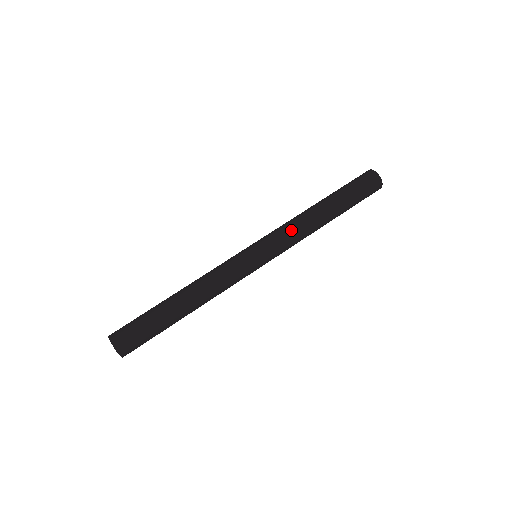
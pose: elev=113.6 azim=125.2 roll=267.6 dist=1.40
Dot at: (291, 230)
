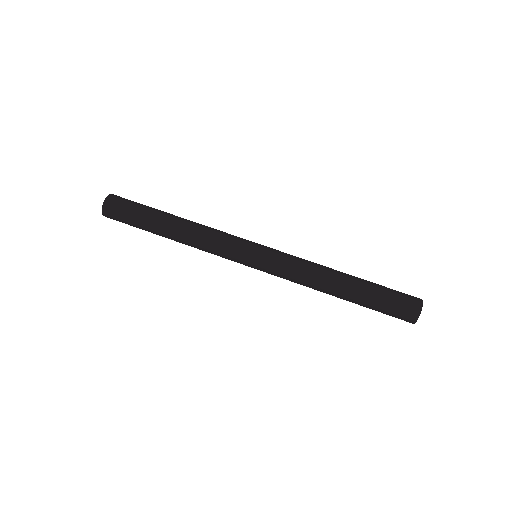
Dot at: (295, 277)
